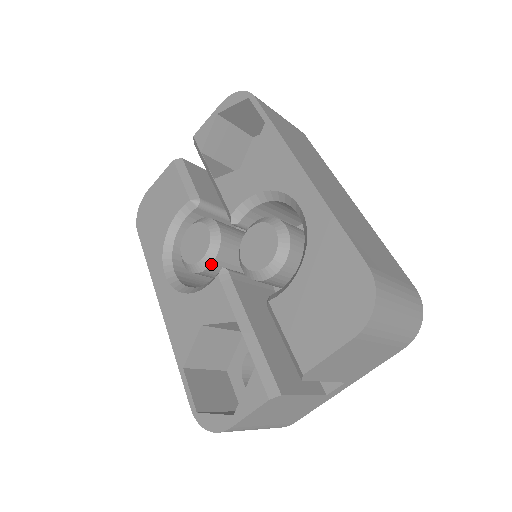
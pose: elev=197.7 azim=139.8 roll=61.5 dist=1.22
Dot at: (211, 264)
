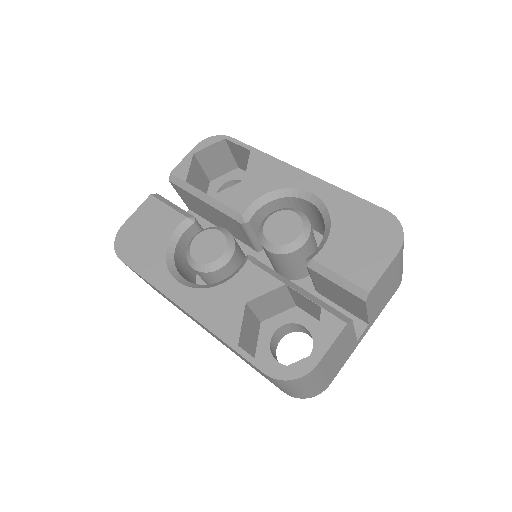
Dot at: (230, 259)
